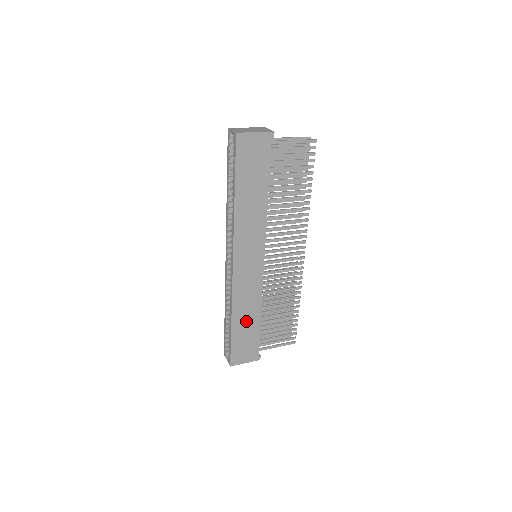
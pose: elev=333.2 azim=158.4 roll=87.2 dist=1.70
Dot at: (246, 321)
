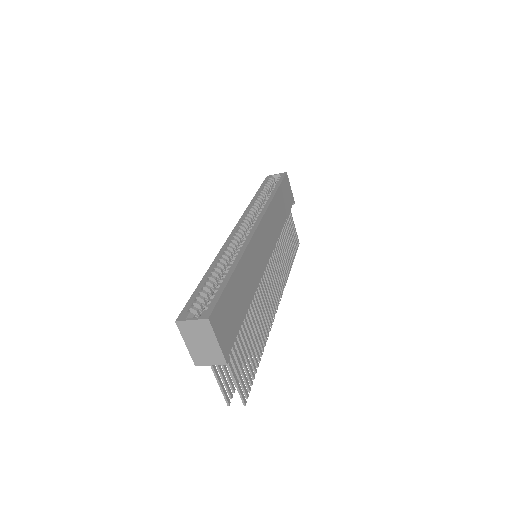
Dot at: (242, 288)
